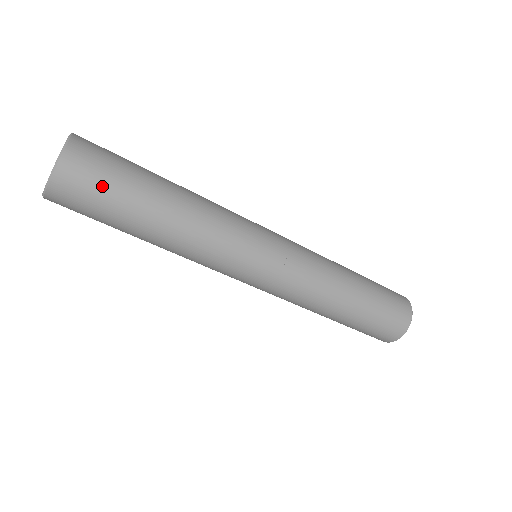
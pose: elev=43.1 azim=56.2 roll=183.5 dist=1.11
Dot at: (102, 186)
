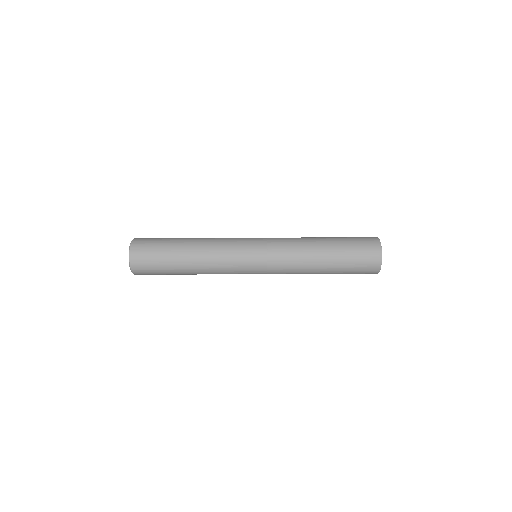
Dot at: (153, 268)
